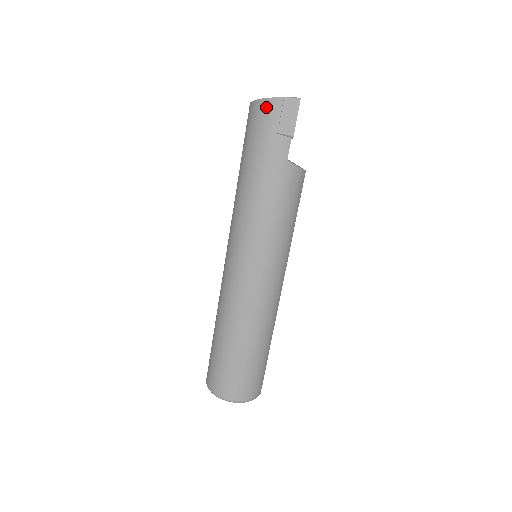
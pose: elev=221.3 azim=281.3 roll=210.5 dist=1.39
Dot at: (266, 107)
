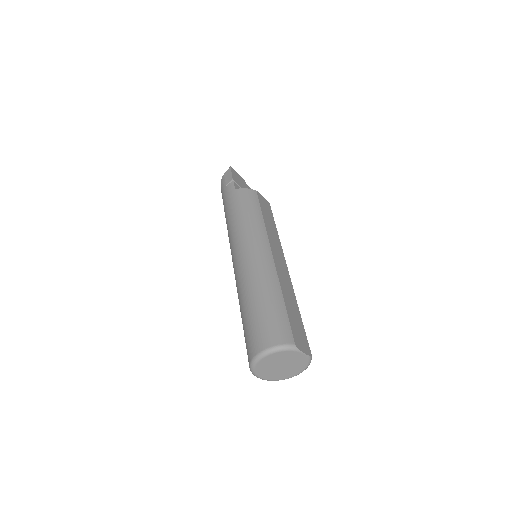
Dot at: (221, 185)
